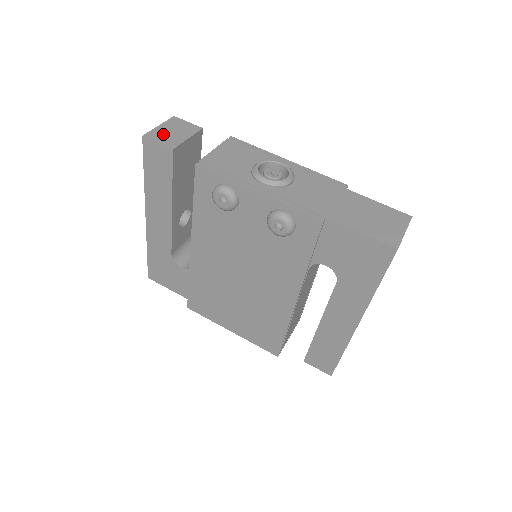
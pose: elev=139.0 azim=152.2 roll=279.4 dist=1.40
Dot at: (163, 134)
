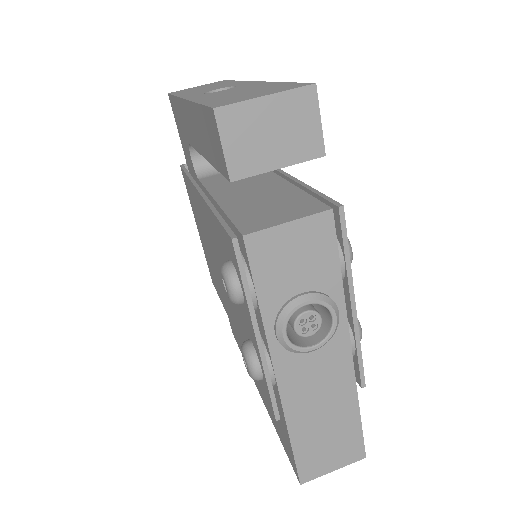
Dot at: (250, 129)
